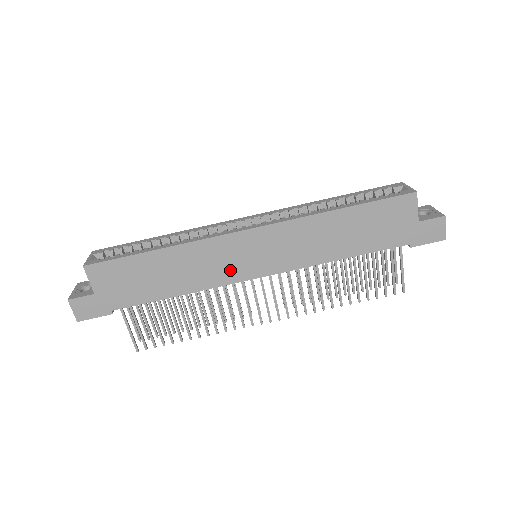
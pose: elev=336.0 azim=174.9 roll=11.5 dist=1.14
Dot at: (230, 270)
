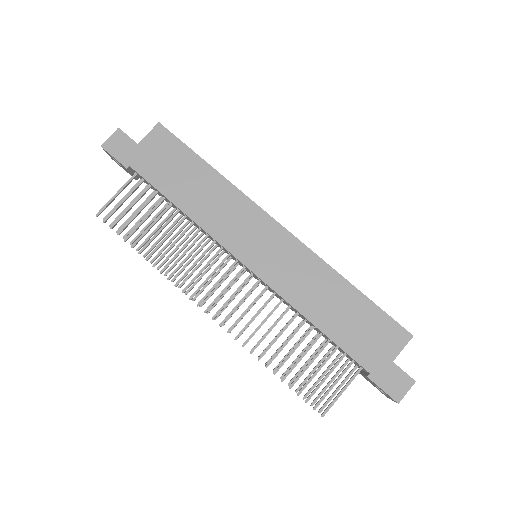
Dot at: (234, 235)
